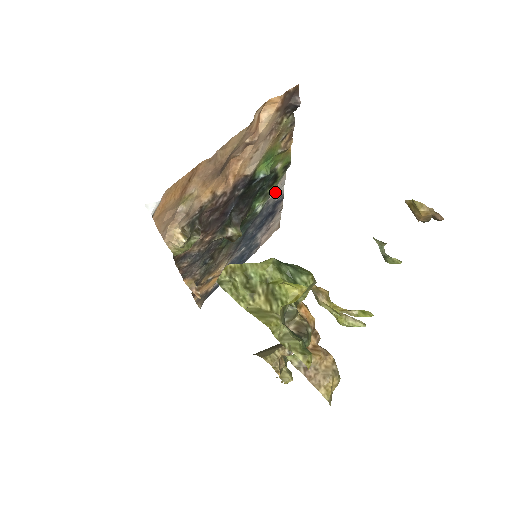
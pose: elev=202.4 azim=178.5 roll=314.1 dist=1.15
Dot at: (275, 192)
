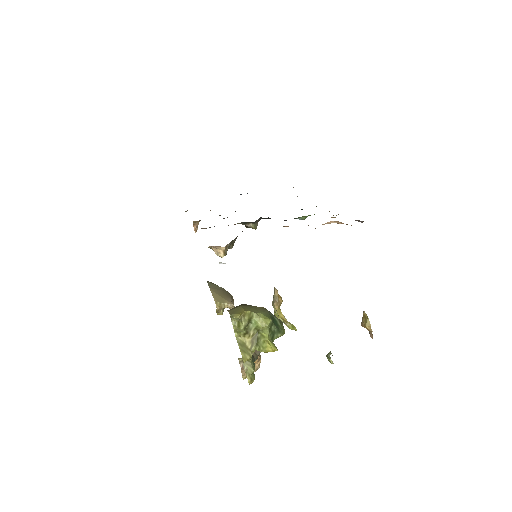
Dot at: occluded
